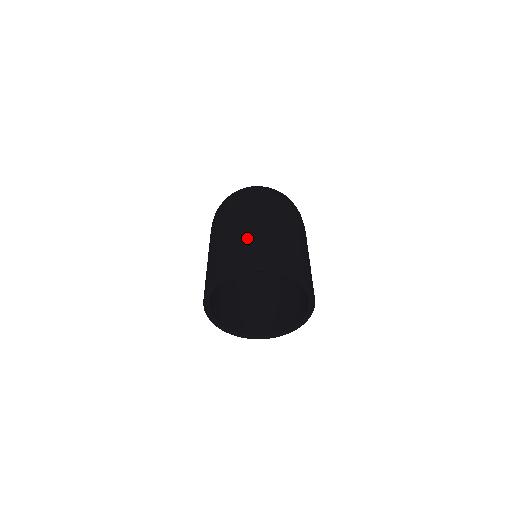
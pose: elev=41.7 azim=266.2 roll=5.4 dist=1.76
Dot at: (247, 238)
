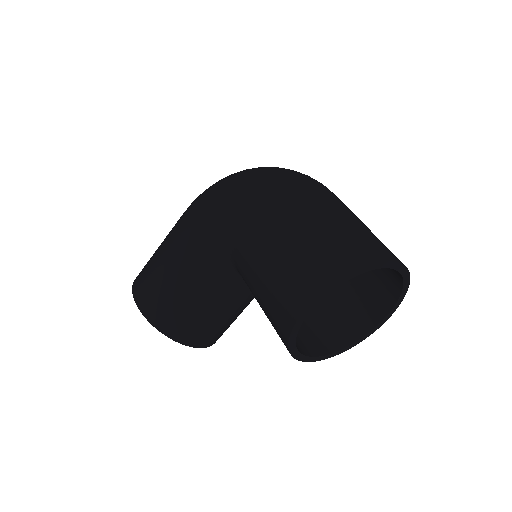
Dot at: (359, 227)
